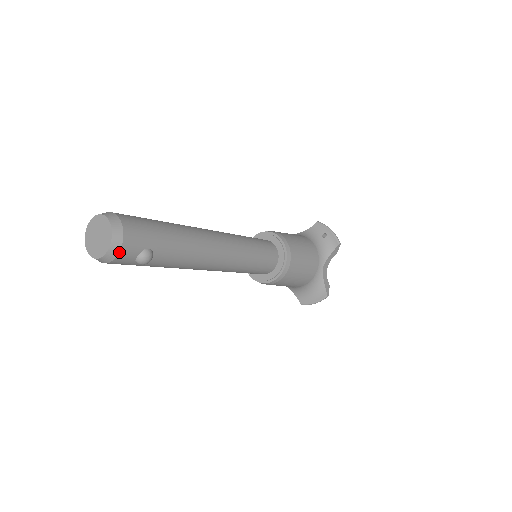
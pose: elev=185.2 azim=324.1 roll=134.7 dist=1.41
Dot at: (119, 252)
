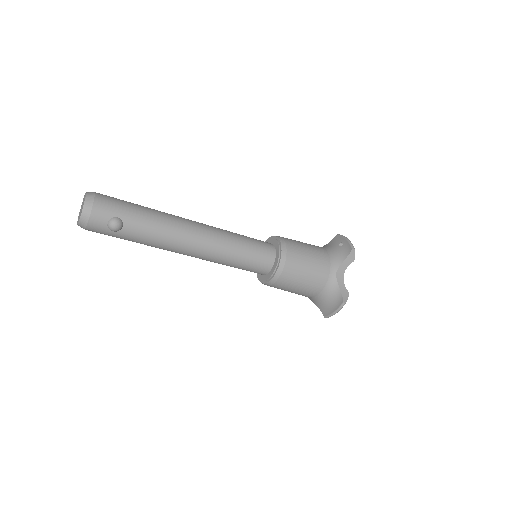
Dot at: (90, 216)
